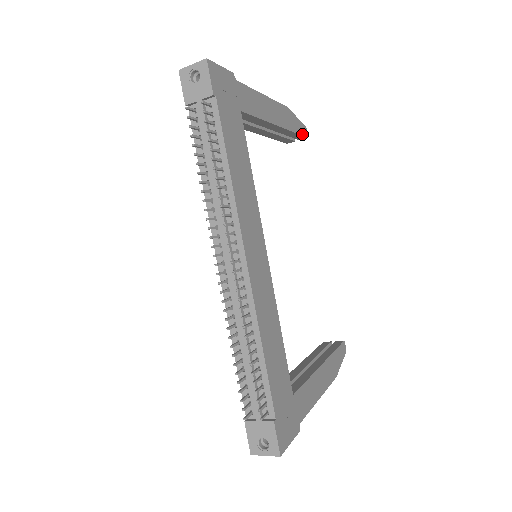
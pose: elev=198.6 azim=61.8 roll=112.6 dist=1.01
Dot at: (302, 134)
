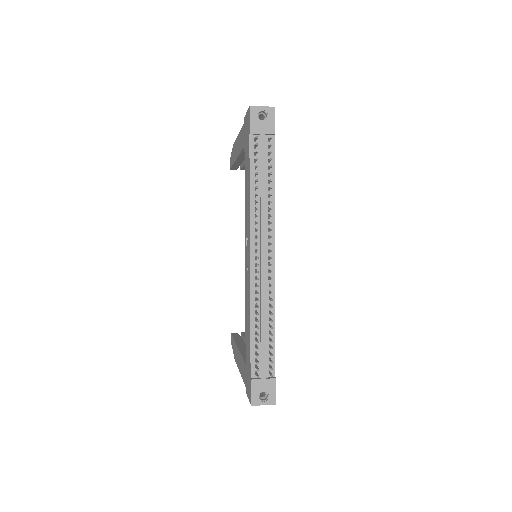
Dot at: occluded
